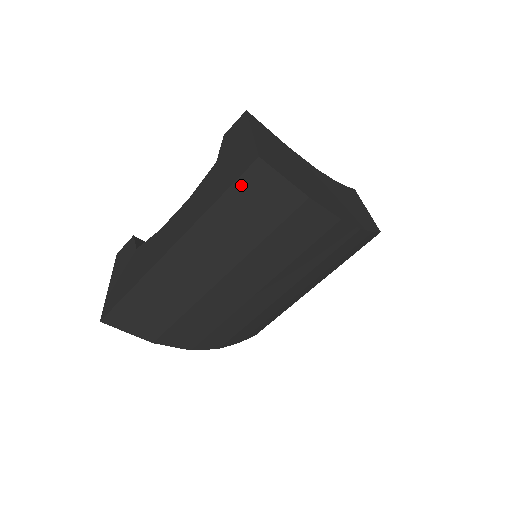
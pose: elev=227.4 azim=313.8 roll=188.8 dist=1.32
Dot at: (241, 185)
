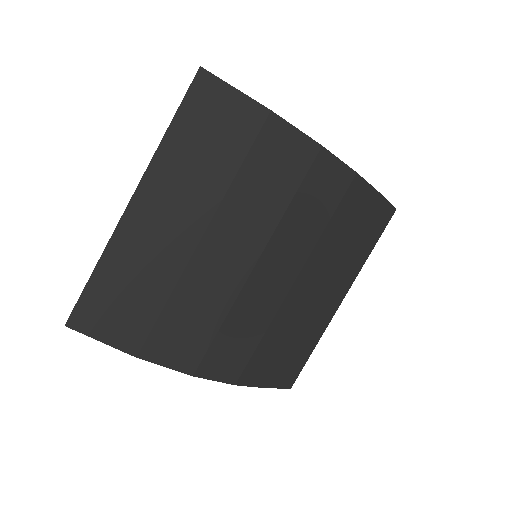
Dot at: (190, 104)
